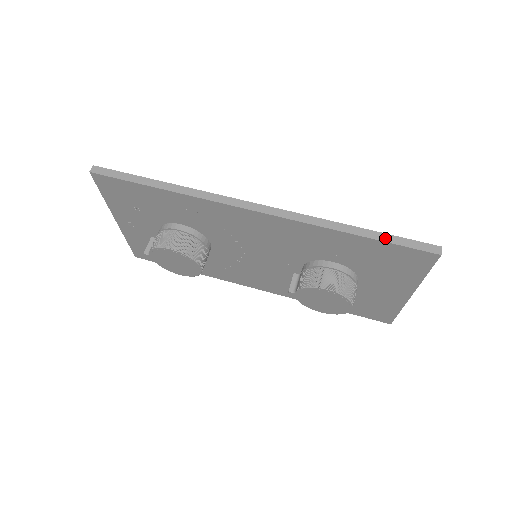
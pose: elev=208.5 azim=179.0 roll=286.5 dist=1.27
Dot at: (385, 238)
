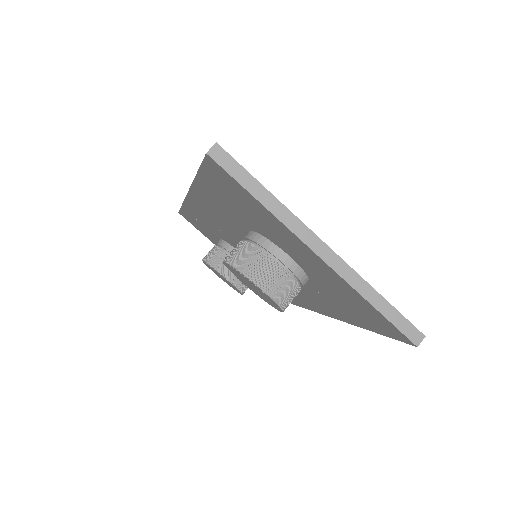
Dot at: occluded
